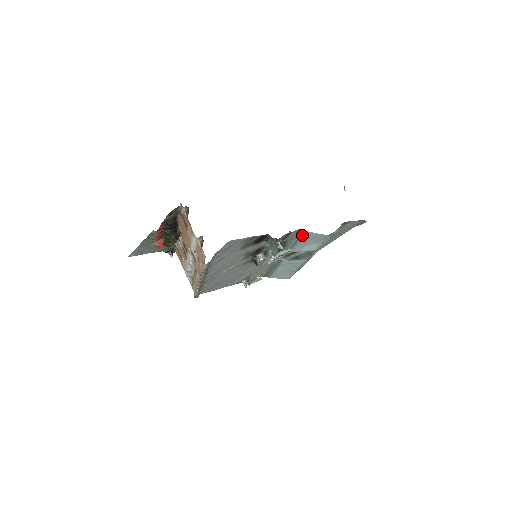
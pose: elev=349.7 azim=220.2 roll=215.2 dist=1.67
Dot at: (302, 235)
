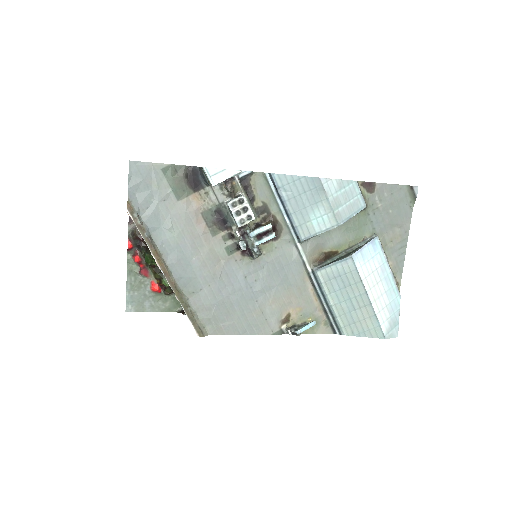
Dot at: (276, 187)
